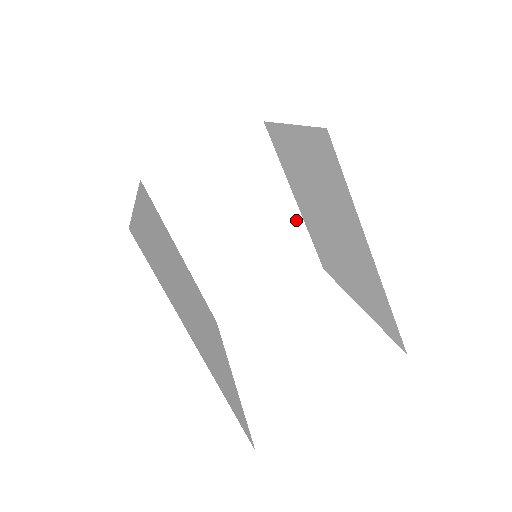
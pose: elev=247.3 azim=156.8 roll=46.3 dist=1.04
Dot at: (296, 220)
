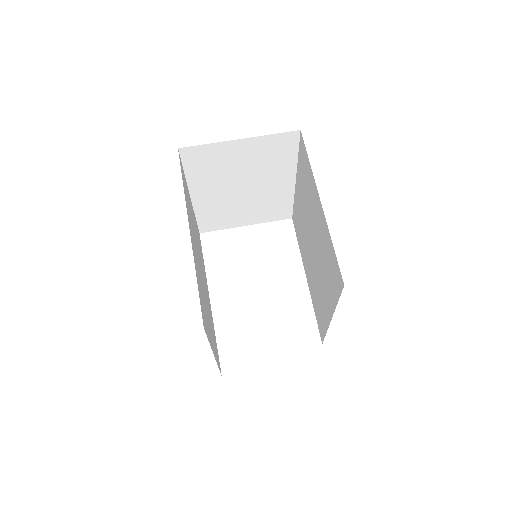
Dot at: (289, 191)
